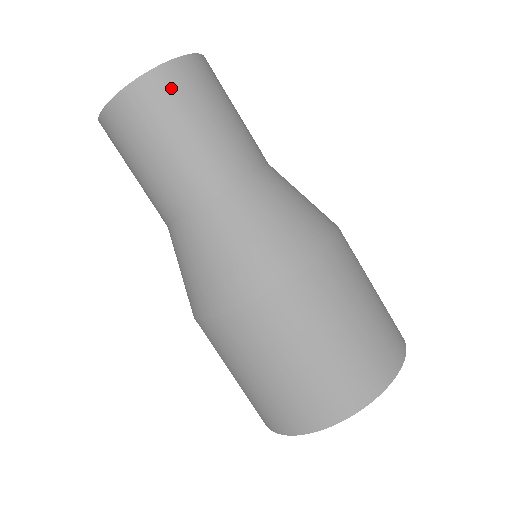
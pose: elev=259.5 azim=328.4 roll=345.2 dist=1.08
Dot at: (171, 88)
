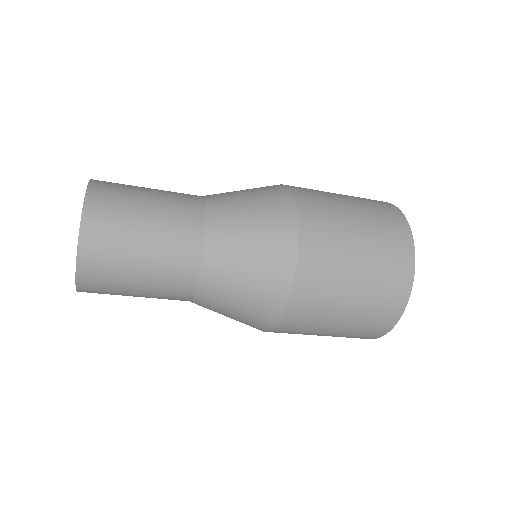
Dot at: (101, 249)
